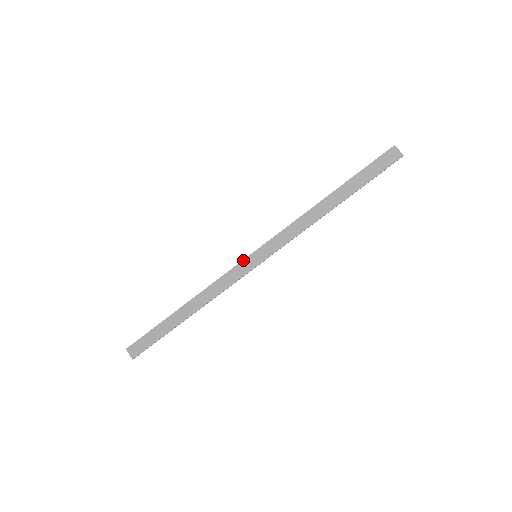
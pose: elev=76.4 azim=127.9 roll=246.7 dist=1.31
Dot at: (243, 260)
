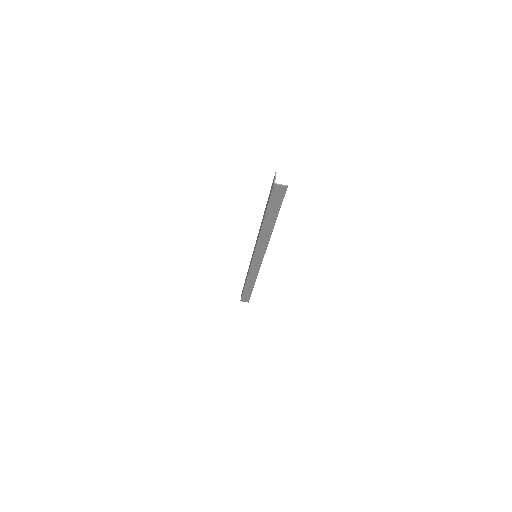
Dot at: (252, 262)
